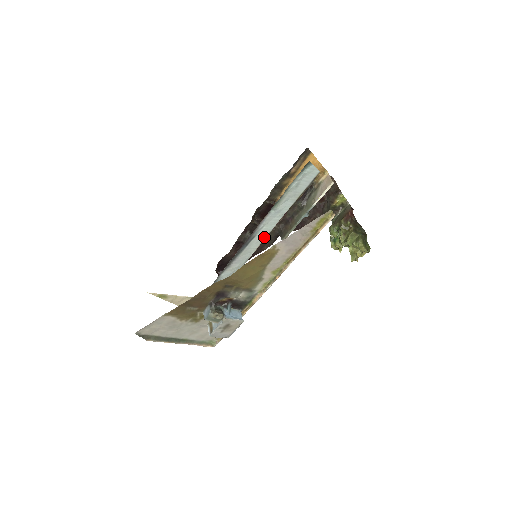
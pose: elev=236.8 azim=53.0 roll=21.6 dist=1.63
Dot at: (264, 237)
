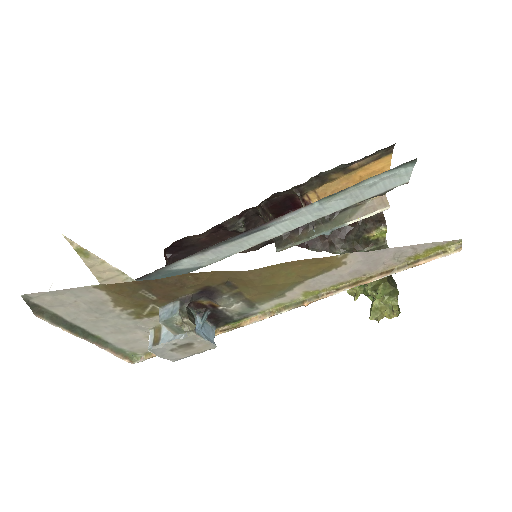
Dot at: (274, 235)
